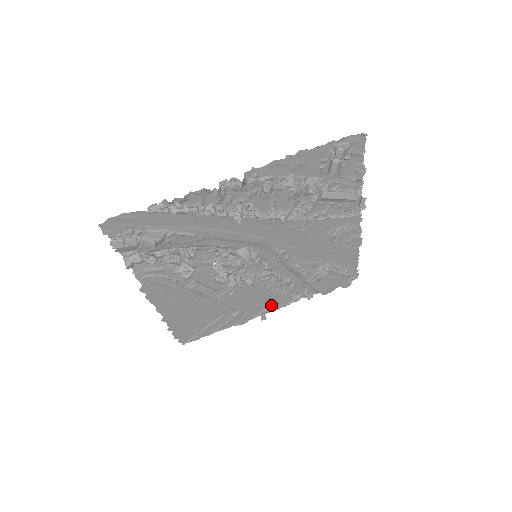
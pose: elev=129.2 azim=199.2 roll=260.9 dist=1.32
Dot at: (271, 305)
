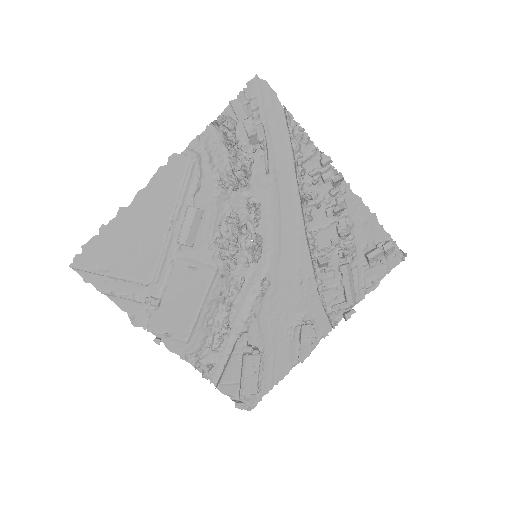
Dot at: (178, 336)
